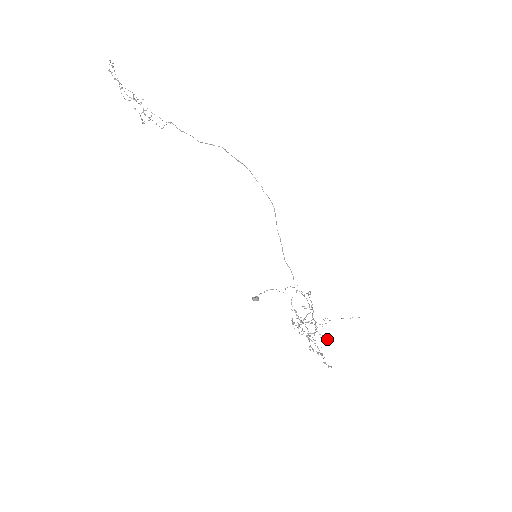
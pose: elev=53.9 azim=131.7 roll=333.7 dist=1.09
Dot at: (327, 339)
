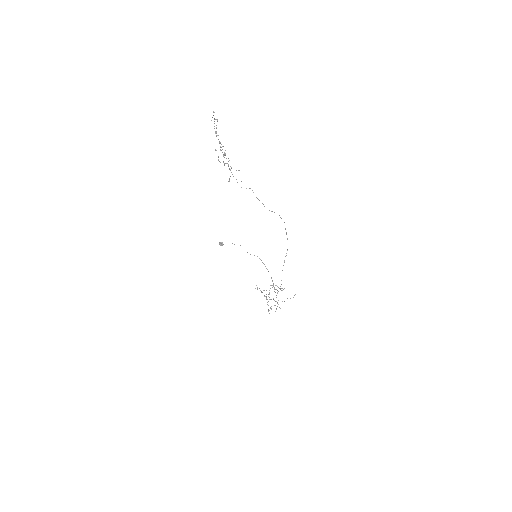
Dot at: (279, 307)
